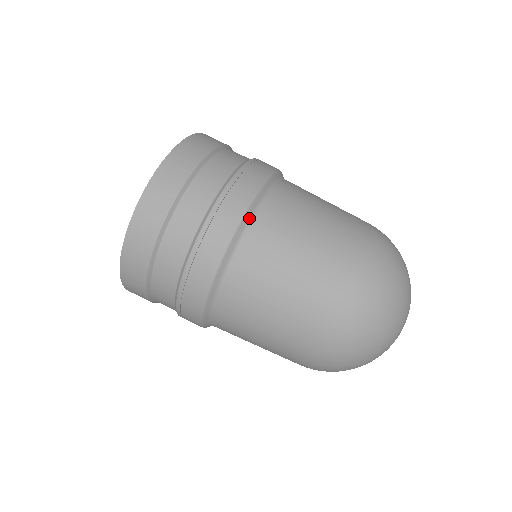
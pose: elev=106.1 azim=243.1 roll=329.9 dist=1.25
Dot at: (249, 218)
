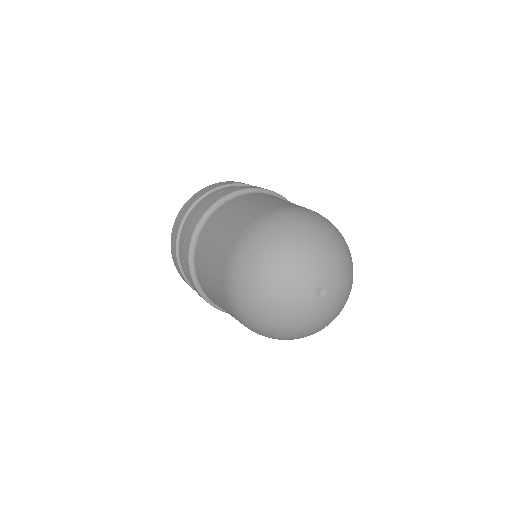
Dot at: (224, 201)
